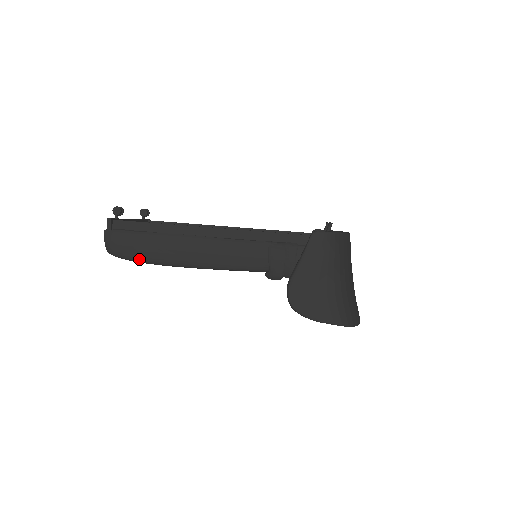
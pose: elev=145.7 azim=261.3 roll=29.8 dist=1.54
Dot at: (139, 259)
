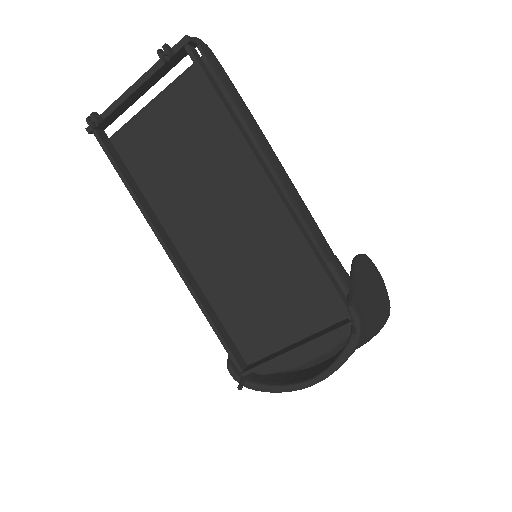
Dot at: occluded
